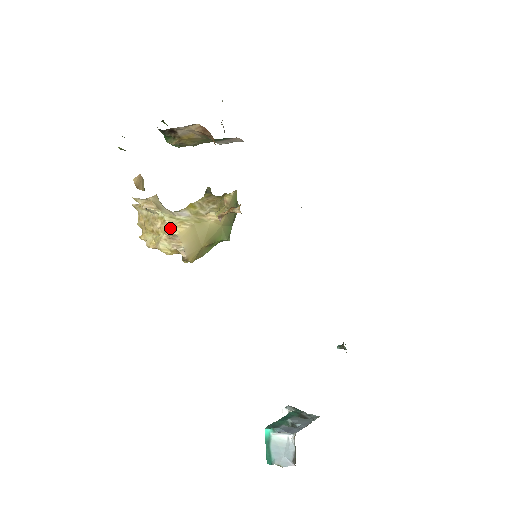
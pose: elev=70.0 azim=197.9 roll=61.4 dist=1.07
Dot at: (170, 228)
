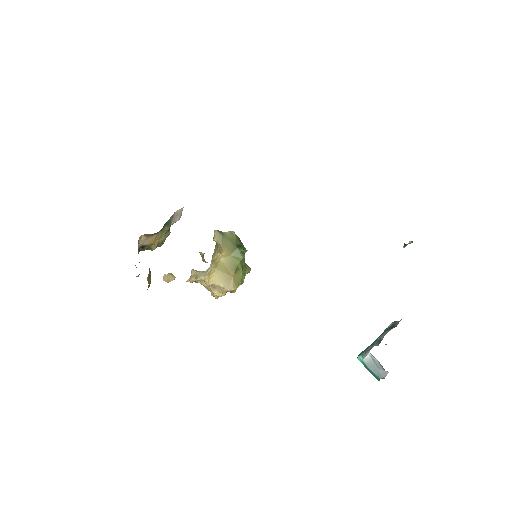
Dot at: (208, 283)
